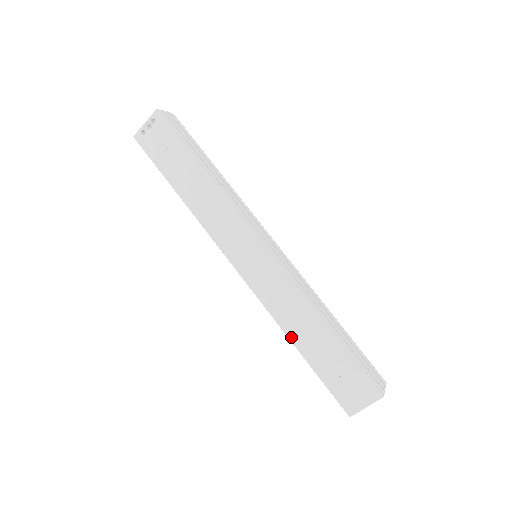
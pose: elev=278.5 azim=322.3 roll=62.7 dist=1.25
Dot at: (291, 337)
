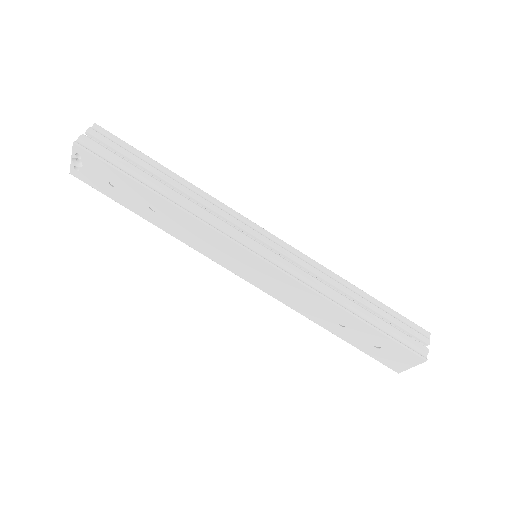
Dot at: (319, 324)
